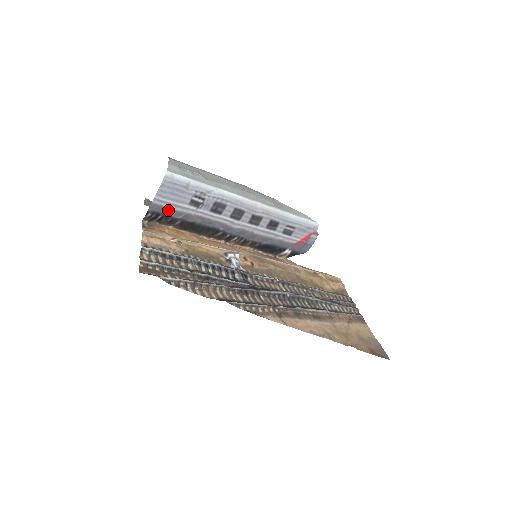
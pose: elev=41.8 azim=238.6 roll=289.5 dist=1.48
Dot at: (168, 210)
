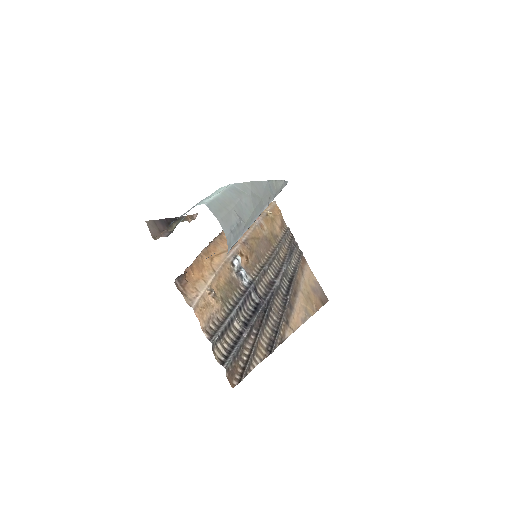
Dot at: occluded
